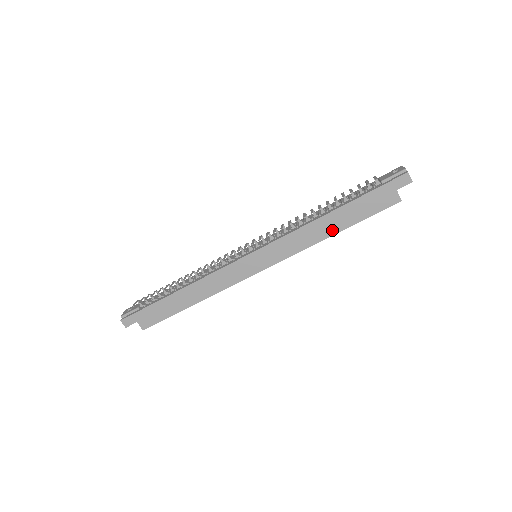
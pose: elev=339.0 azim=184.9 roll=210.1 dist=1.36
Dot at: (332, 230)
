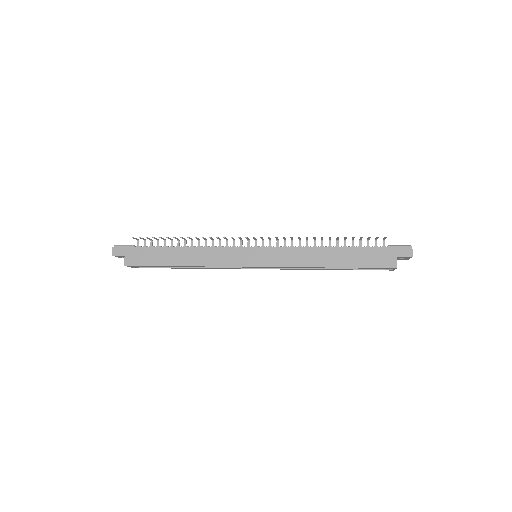
Dot at: (330, 263)
